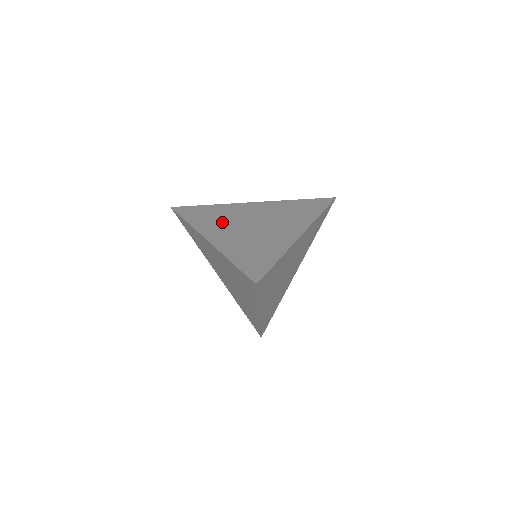
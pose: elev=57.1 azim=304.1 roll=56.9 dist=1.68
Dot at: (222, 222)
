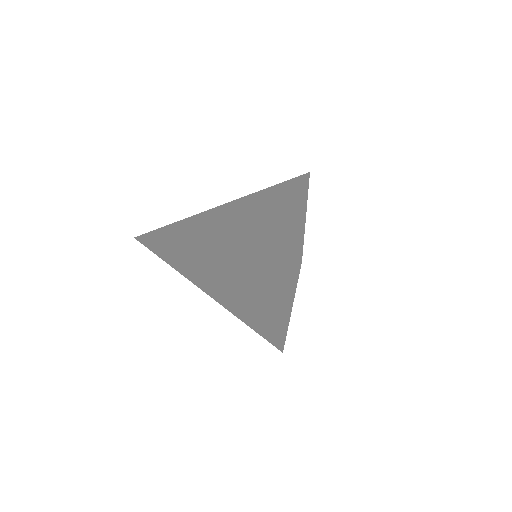
Dot at: (208, 228)
